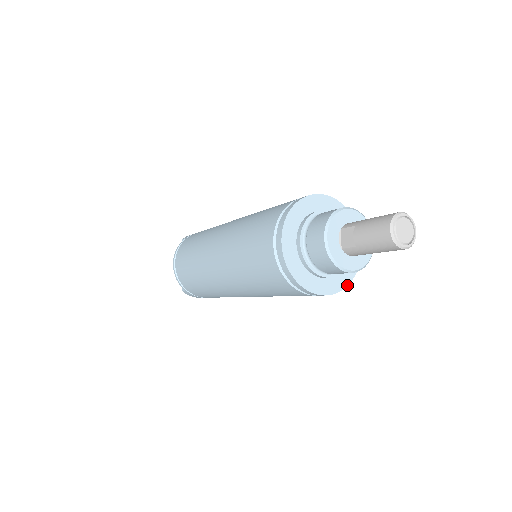
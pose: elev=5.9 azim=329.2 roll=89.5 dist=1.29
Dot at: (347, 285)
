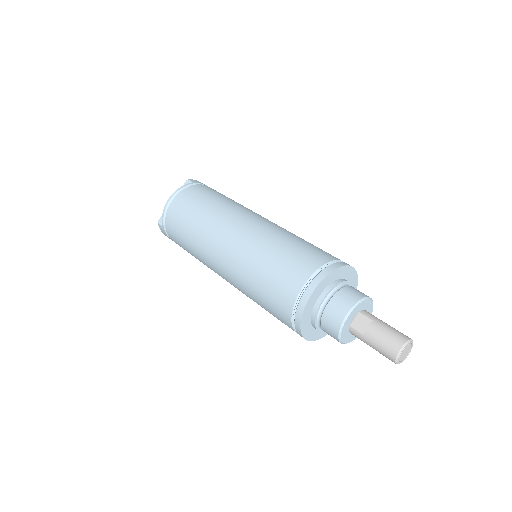
Dot at: occluded
